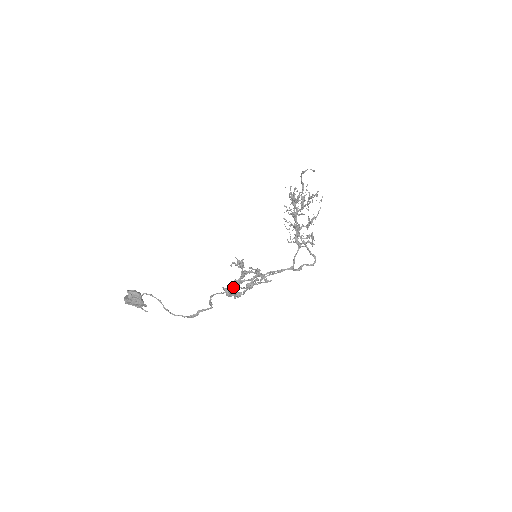
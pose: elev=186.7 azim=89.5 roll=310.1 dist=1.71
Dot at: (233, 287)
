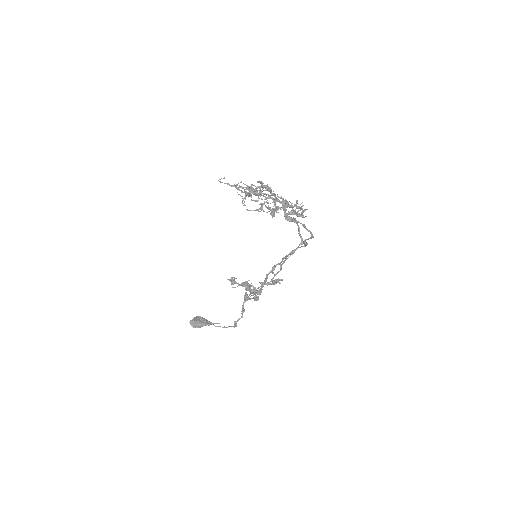
Dot at: occluded
